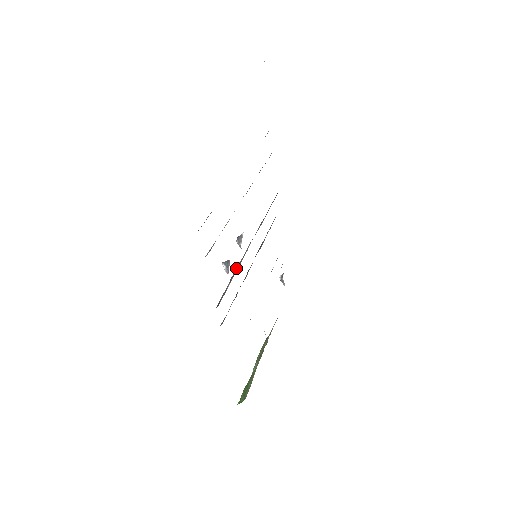
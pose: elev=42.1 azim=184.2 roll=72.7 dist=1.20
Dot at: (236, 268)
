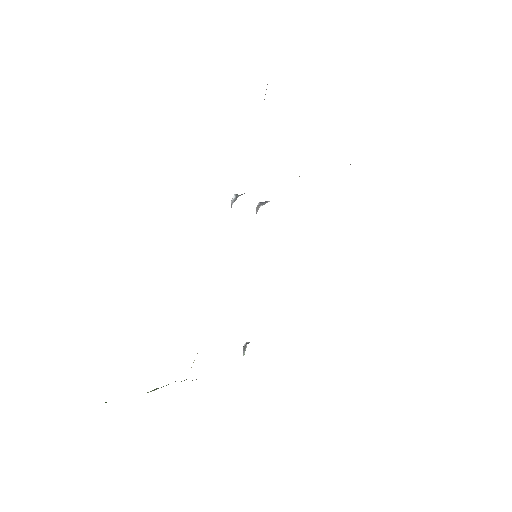
Dot at: occluded
